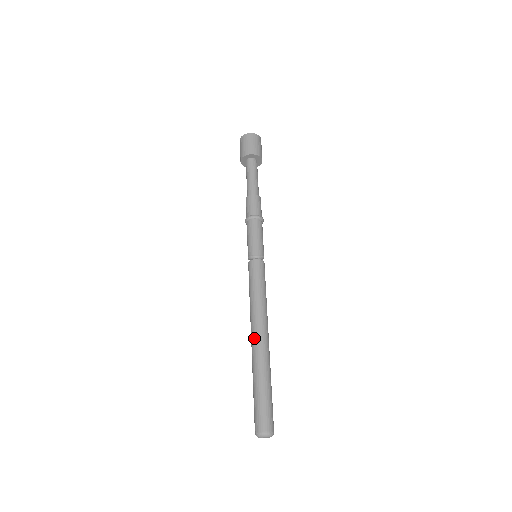
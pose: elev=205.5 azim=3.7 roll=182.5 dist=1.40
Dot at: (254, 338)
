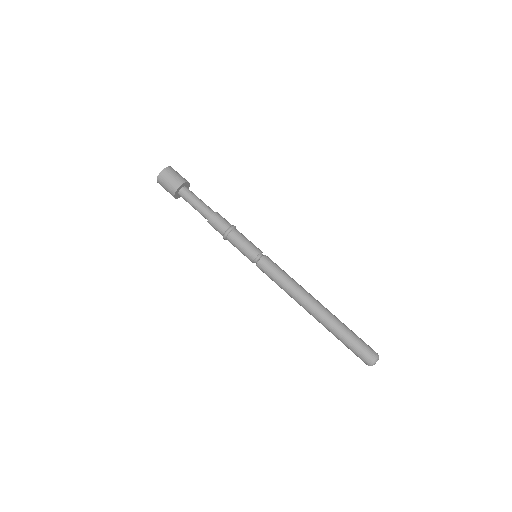
Dot at: (309, 313)
